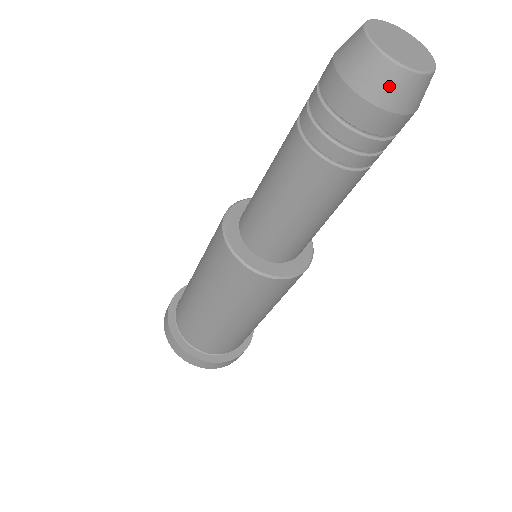
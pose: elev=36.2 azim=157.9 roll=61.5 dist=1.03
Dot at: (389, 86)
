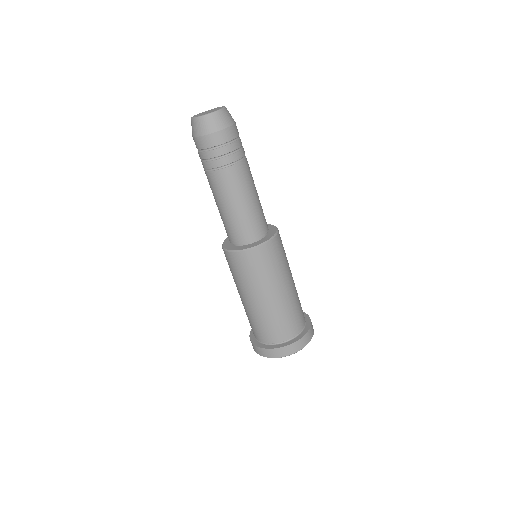
Dot at: (215, 122)
